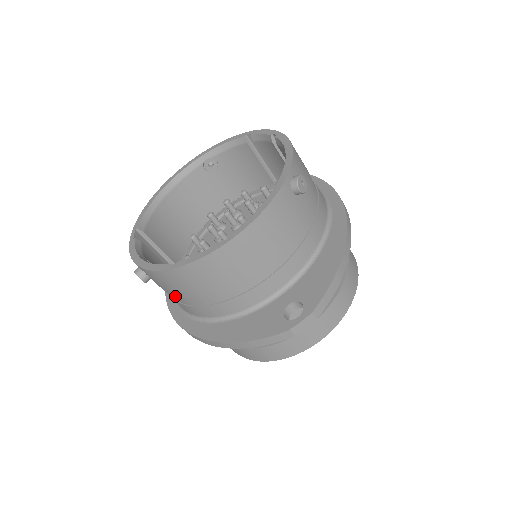
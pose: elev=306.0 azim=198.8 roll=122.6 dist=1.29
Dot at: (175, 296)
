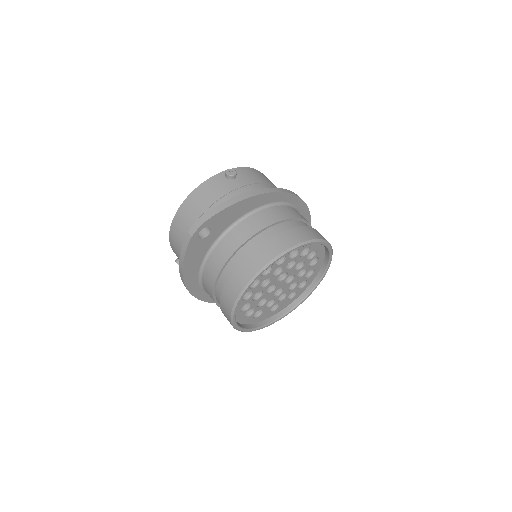
Dot at: occluded
